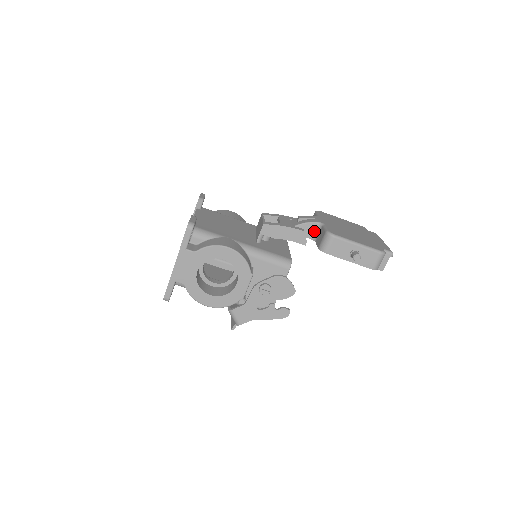
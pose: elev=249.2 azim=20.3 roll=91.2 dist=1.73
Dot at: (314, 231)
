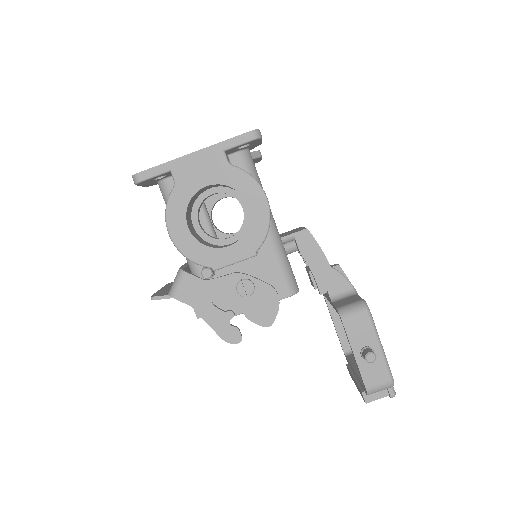
Dot at: (341, 291)
